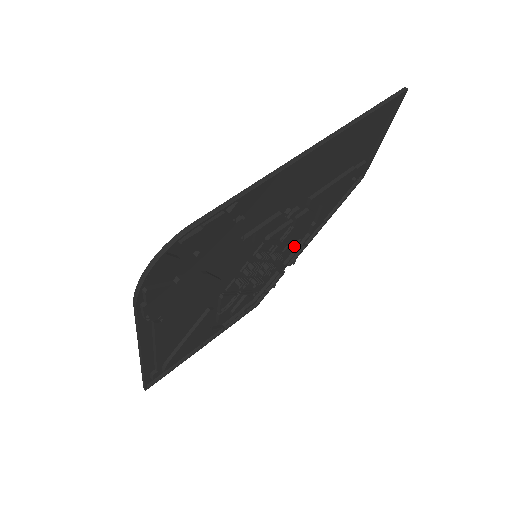
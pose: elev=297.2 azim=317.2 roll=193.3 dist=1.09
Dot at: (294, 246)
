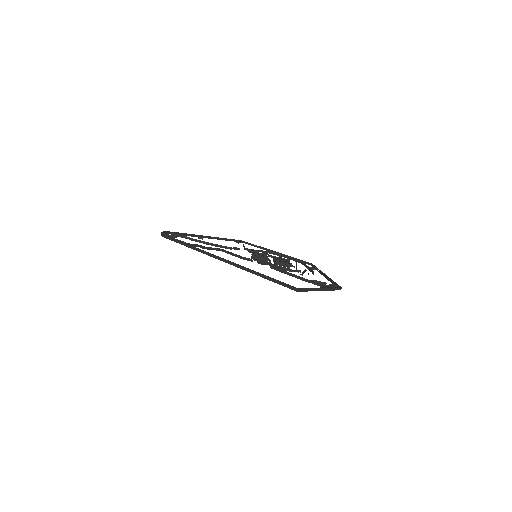
Dot at: occluded
